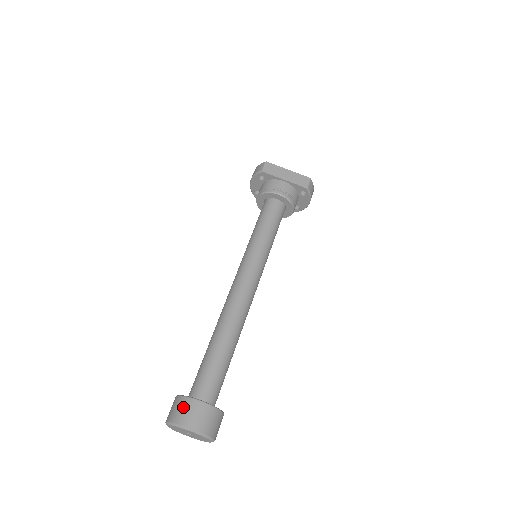
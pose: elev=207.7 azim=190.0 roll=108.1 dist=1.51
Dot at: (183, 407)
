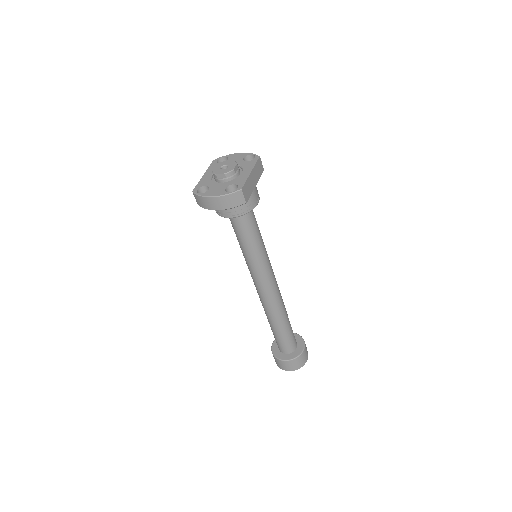
Dot at: (301, 360)
